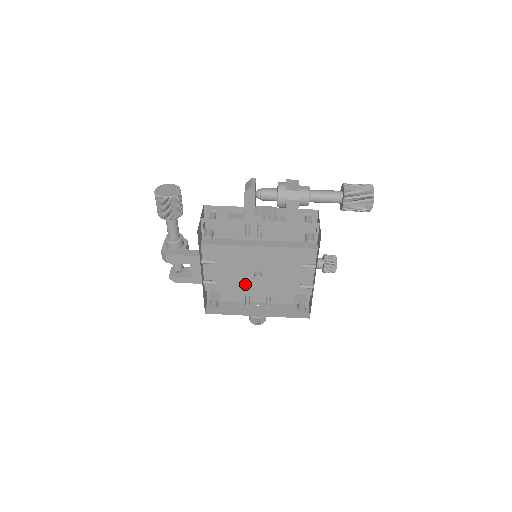
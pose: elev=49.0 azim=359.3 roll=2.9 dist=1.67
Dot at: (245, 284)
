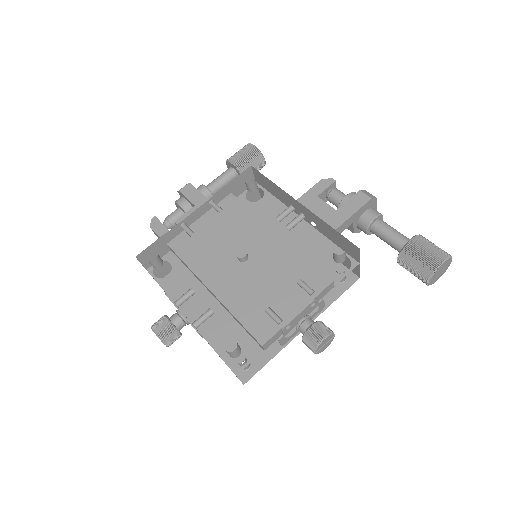
Dot at: (212, 267)
